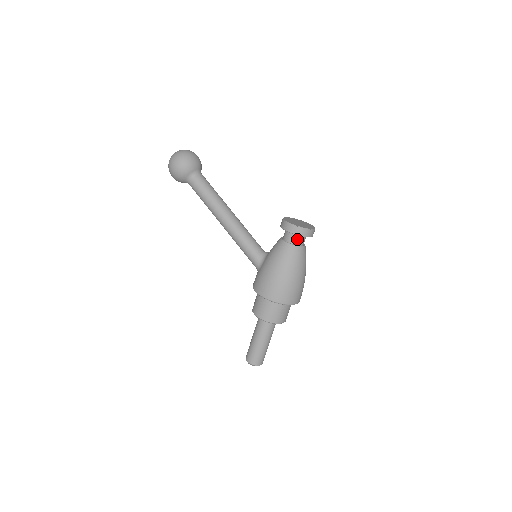
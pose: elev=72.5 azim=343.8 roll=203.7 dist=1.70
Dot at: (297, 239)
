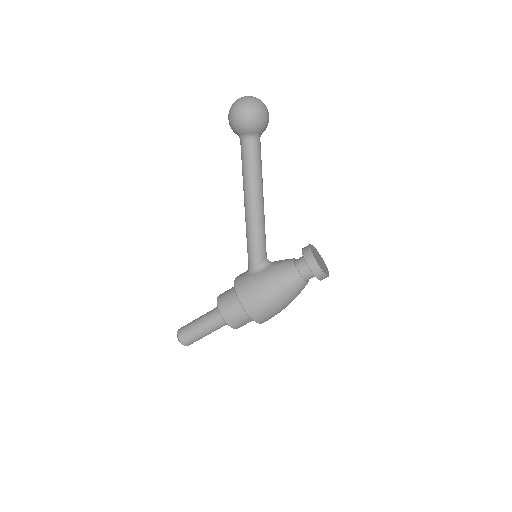
Dot at: (309, 275)
